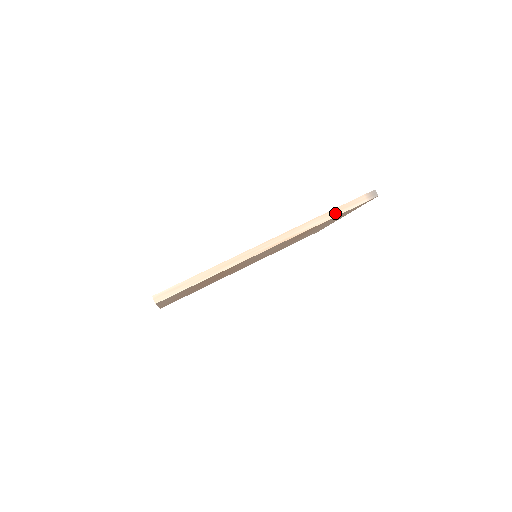
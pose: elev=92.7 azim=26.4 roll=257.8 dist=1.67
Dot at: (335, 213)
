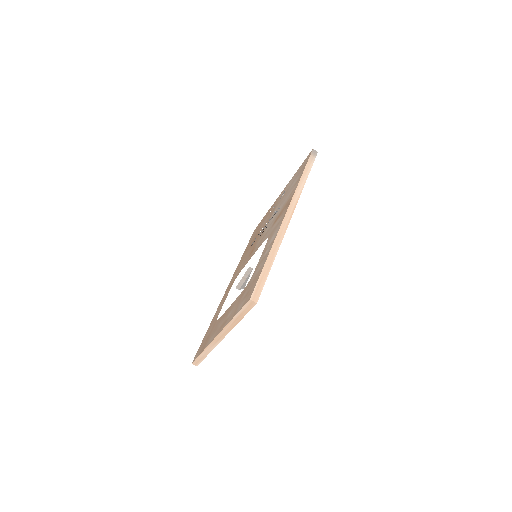
Dot at: (306, 175)
